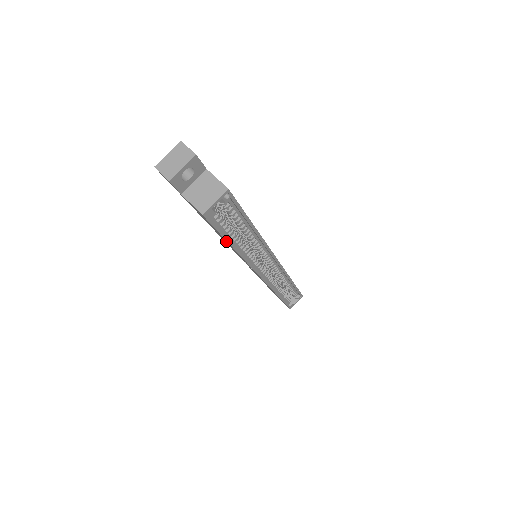
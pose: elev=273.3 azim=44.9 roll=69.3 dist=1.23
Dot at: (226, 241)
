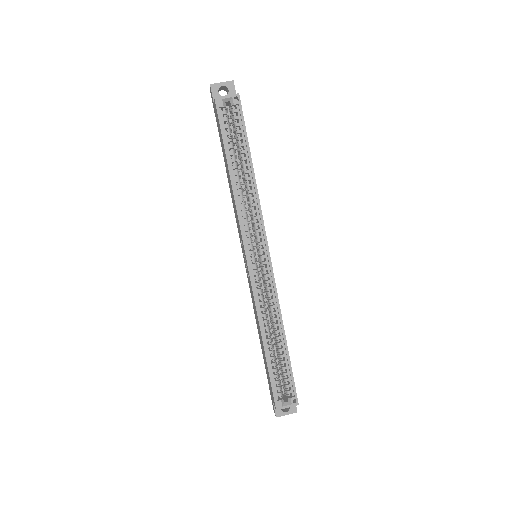
Dot at: (227, 166)
